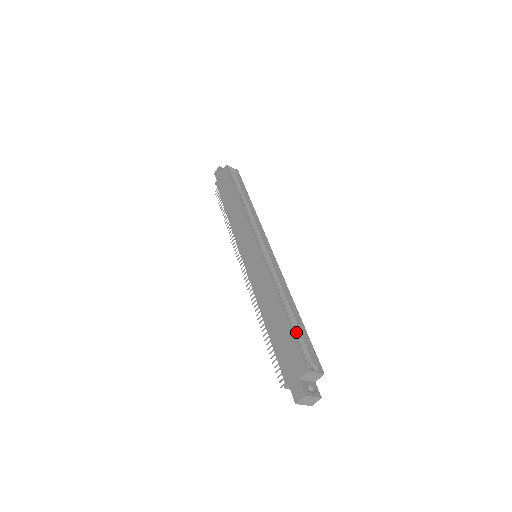
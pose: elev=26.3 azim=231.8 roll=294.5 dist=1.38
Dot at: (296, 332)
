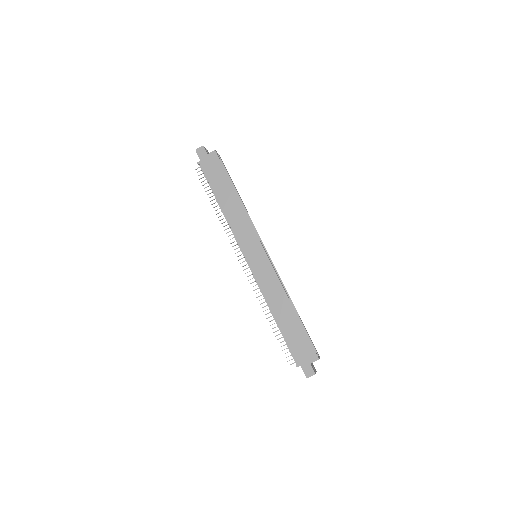
Dot at: occluded
